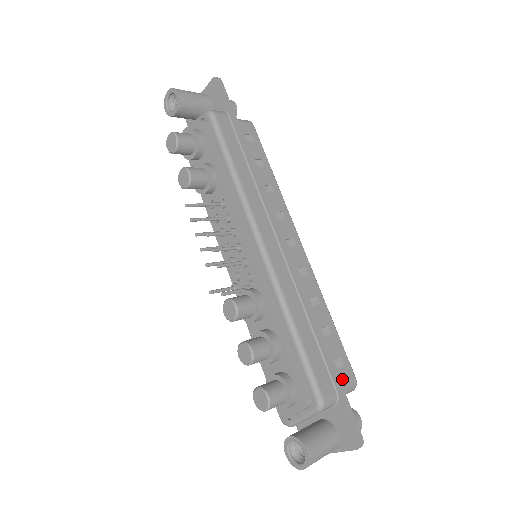
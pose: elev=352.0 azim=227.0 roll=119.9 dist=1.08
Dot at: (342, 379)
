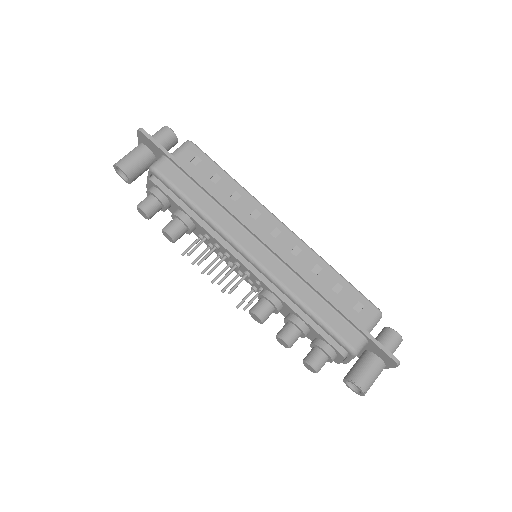
Dot at: (366, 319)
